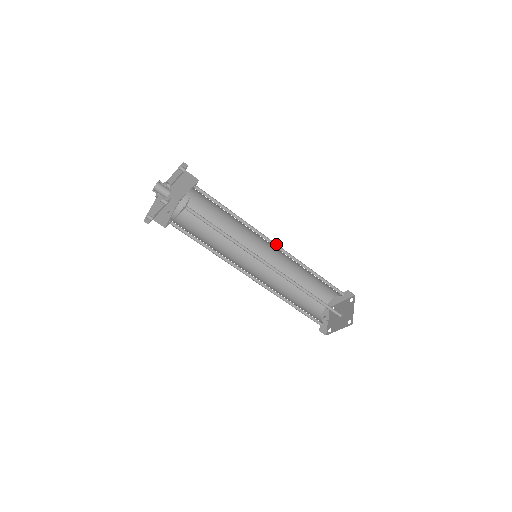
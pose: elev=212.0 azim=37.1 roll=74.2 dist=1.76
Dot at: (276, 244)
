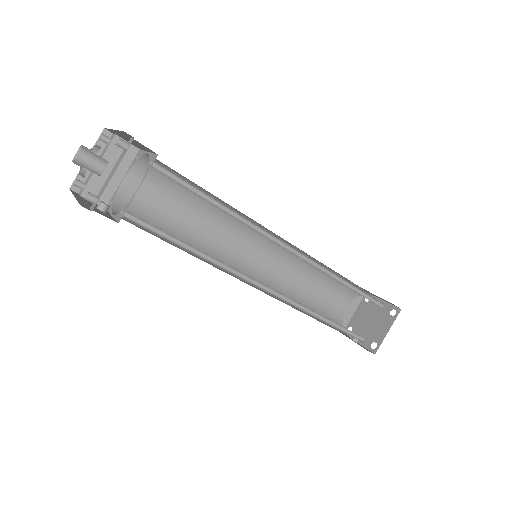
Dot at: (267, 238)
